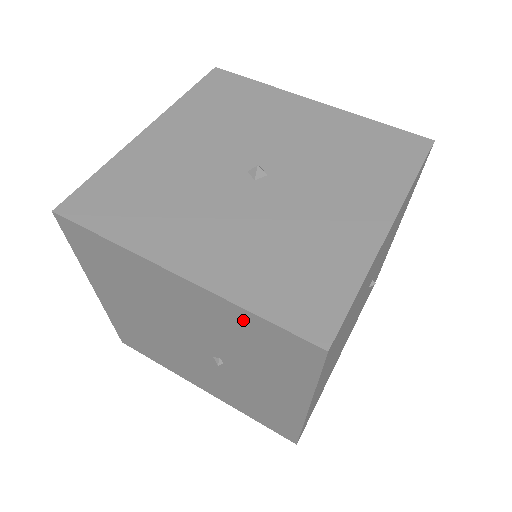
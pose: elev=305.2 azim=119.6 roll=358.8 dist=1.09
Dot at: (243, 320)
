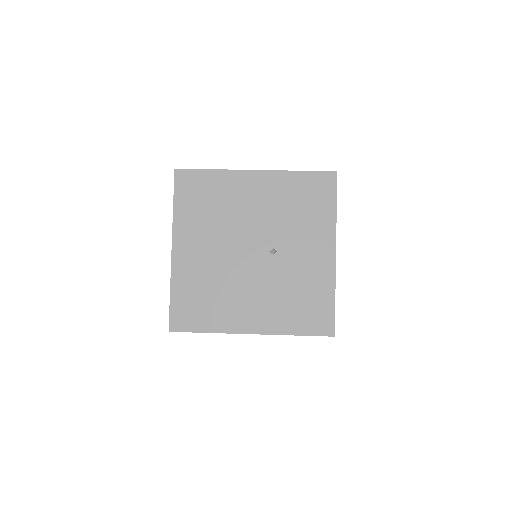
Dot at: (293, 182)
